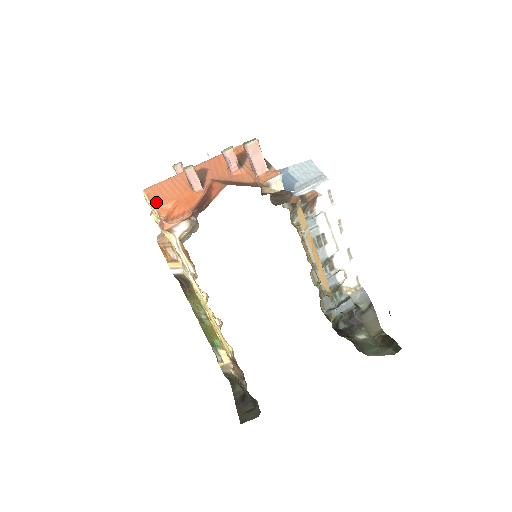
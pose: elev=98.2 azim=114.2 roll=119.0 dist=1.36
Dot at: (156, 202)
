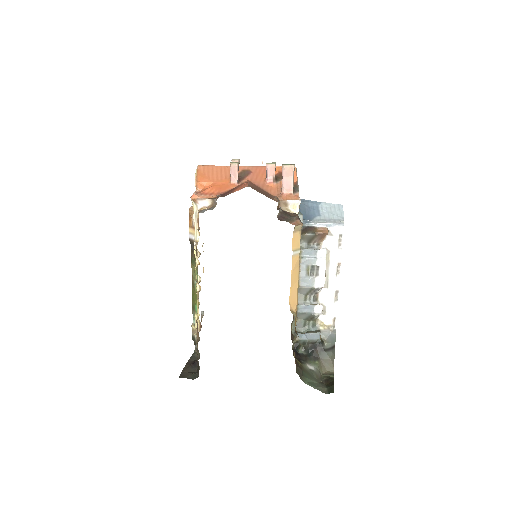
Dot at: (200, 177)
